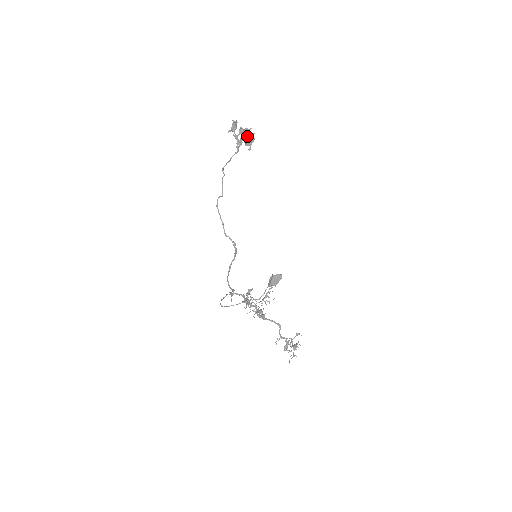
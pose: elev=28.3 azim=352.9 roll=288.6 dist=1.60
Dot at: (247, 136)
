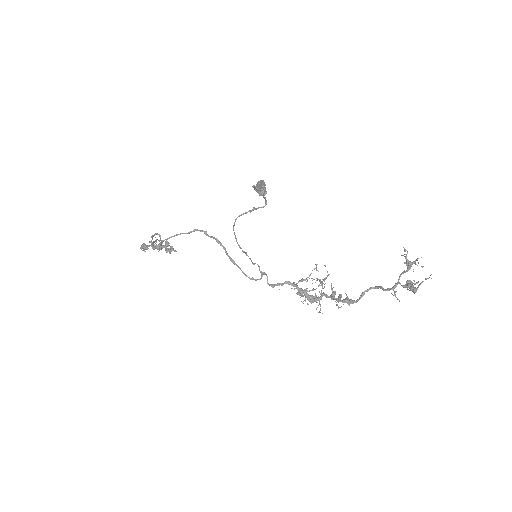
Dot at: occluded
